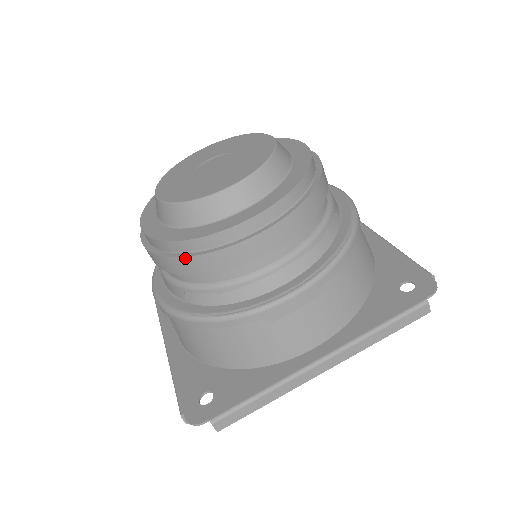
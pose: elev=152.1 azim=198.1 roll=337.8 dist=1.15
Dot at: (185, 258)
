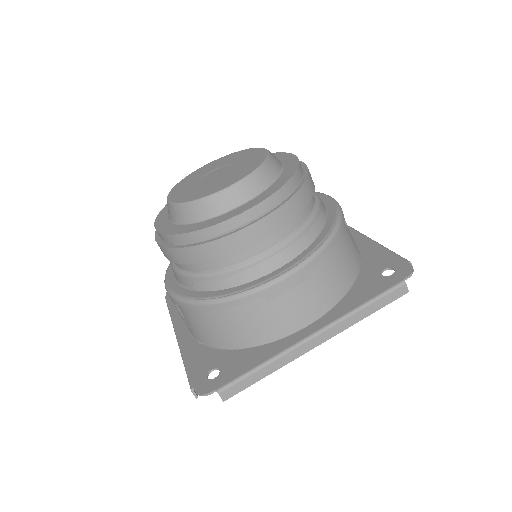
Dot at: (193, 247)
